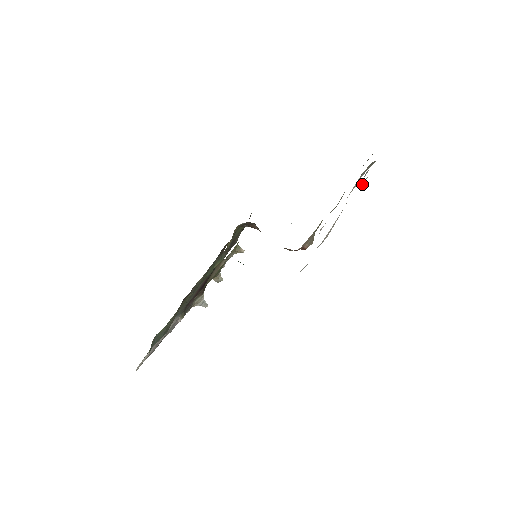
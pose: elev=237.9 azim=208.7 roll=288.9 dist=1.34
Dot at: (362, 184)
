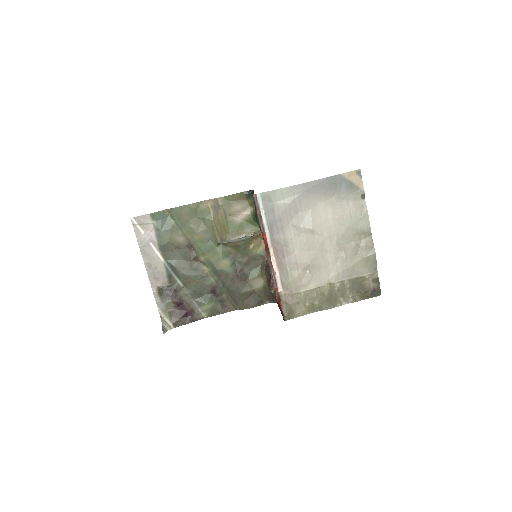
Dot at: (358, 192)
